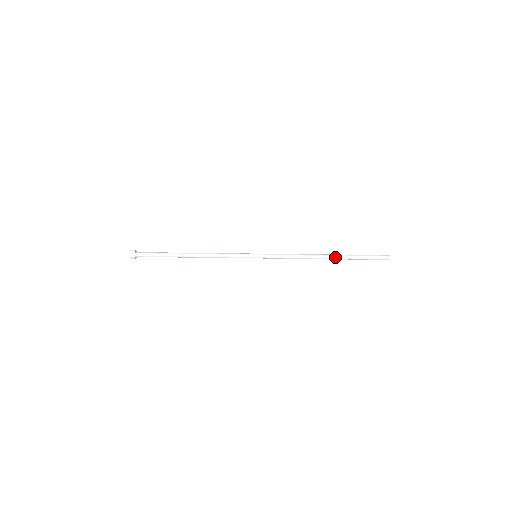
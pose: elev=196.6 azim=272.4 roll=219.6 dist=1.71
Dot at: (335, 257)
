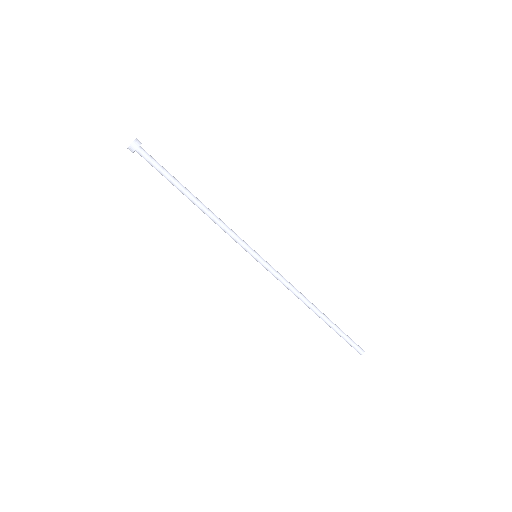
Dot at: (322, 316)
